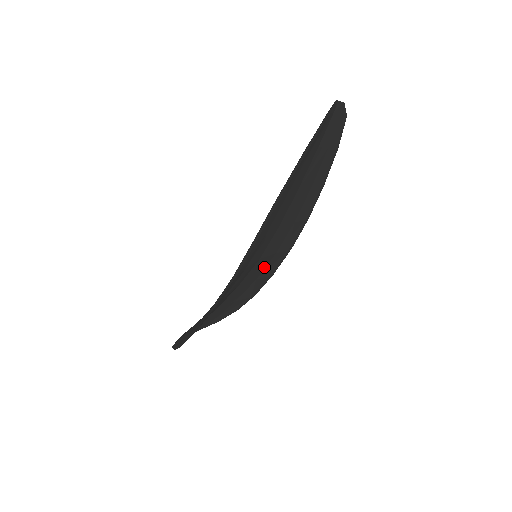
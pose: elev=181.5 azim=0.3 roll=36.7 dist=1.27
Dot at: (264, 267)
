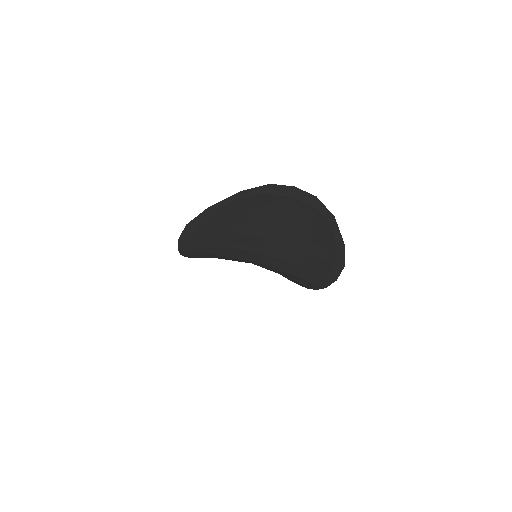
Dot at: occluded
